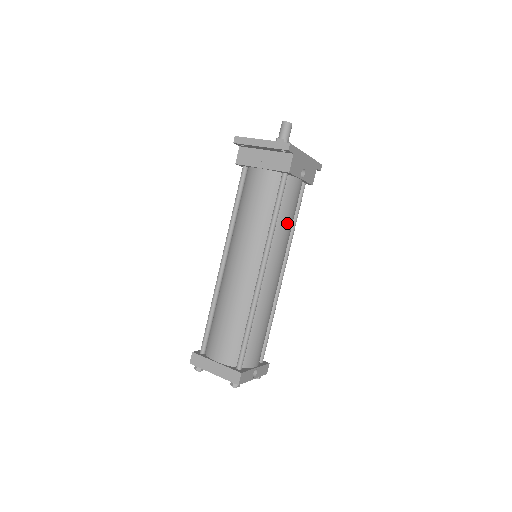
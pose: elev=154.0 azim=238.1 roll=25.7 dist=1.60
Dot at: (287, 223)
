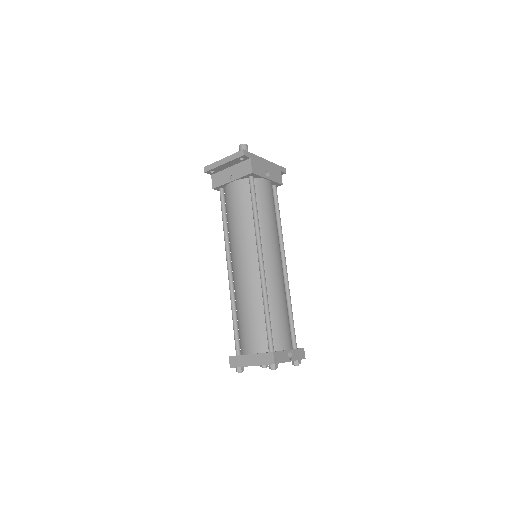
Dot at: (269, 216)
